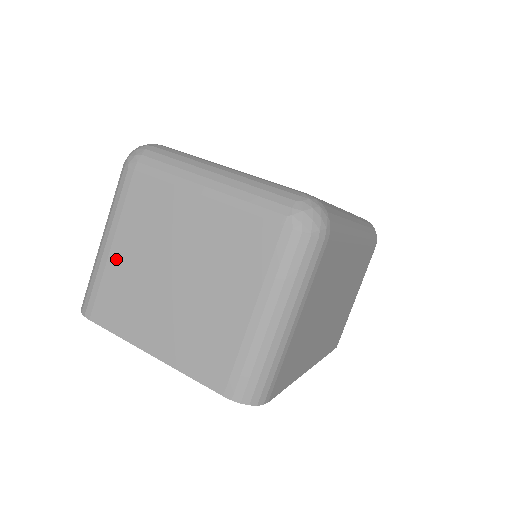
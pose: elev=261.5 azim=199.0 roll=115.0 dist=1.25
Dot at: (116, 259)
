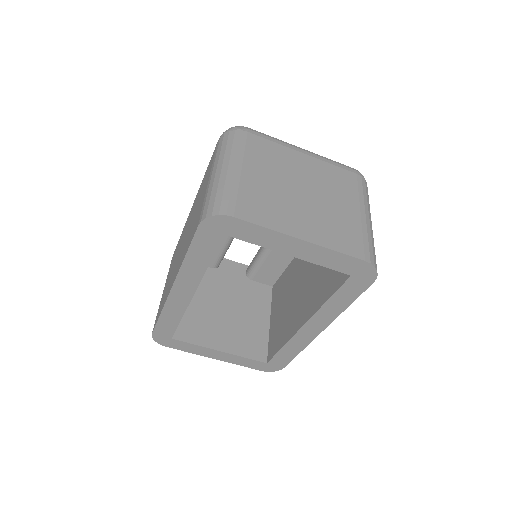
Dot at: (249, 178)
